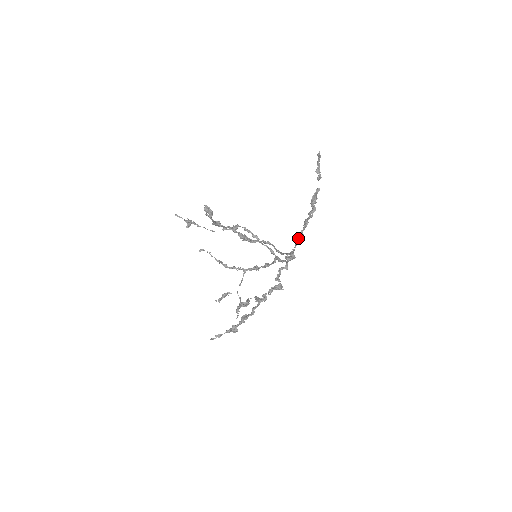
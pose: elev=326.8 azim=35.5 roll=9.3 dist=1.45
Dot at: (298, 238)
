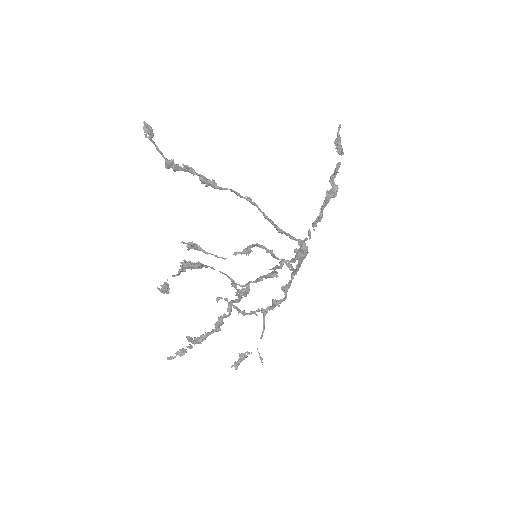
Dot at: (312, 224)
